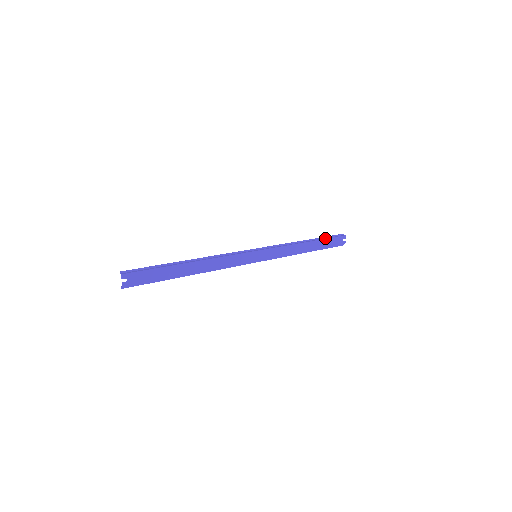
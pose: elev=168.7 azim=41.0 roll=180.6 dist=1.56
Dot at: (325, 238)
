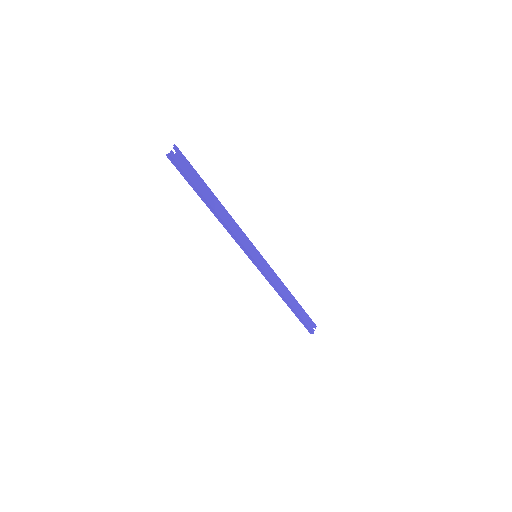
Dot at: (303, 309)
